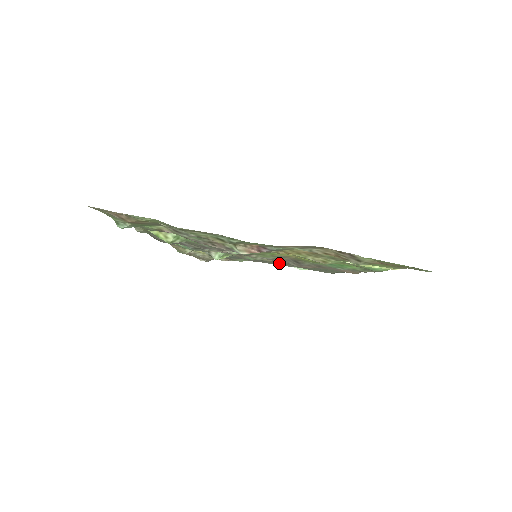
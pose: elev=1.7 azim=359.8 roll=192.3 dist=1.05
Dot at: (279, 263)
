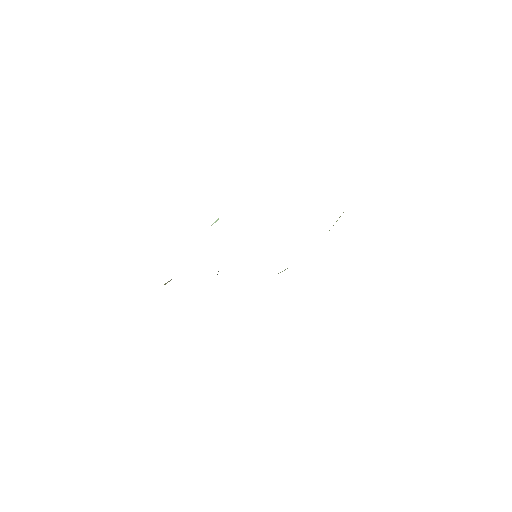
Dot at: occluded
